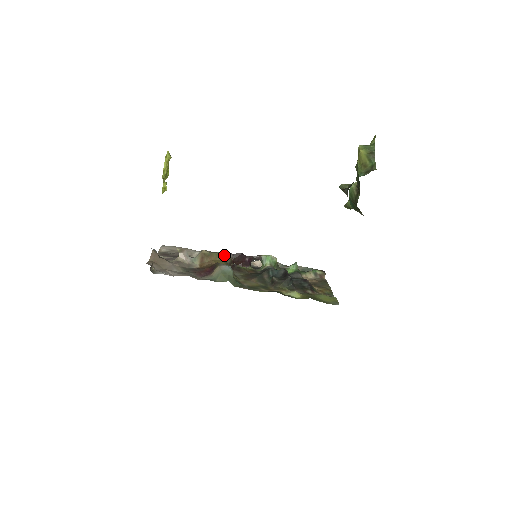
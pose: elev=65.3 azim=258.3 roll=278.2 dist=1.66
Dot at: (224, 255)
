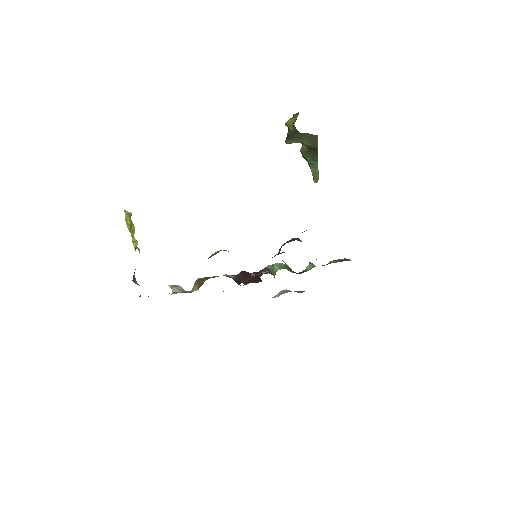
Dot at: occluded
